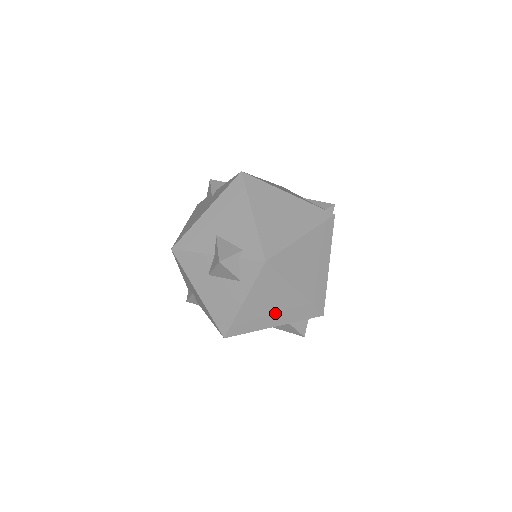
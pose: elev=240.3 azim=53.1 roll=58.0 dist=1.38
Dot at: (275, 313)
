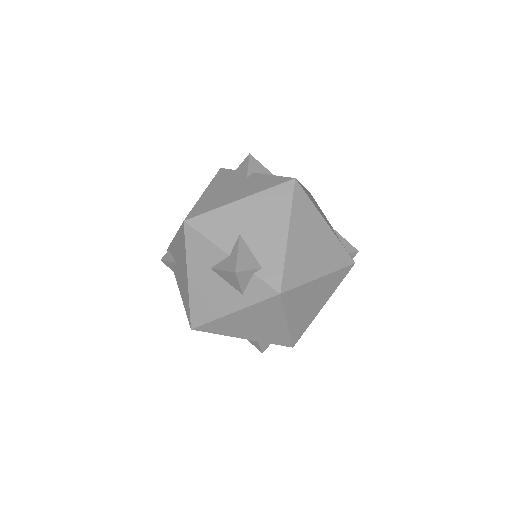
Dot at: (253, 330)
